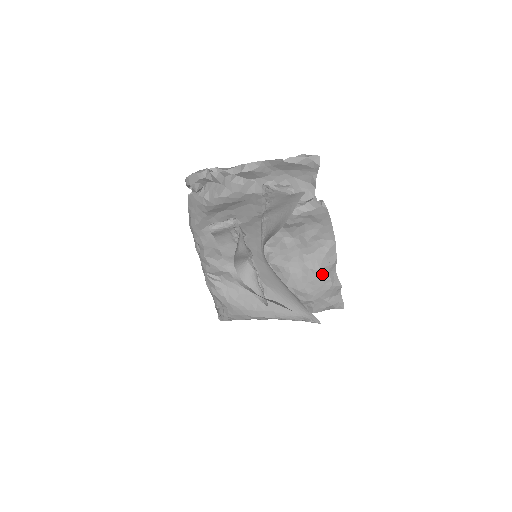
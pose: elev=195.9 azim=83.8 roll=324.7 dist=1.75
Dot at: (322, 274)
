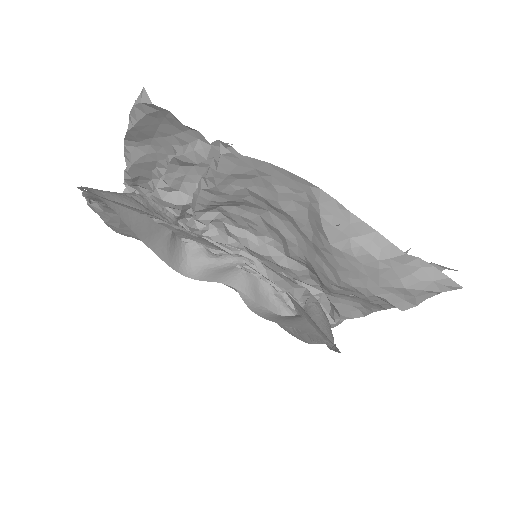
Dot at: (342, 250)
